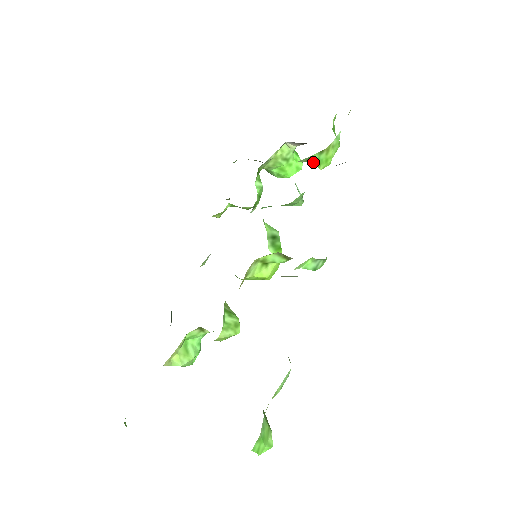
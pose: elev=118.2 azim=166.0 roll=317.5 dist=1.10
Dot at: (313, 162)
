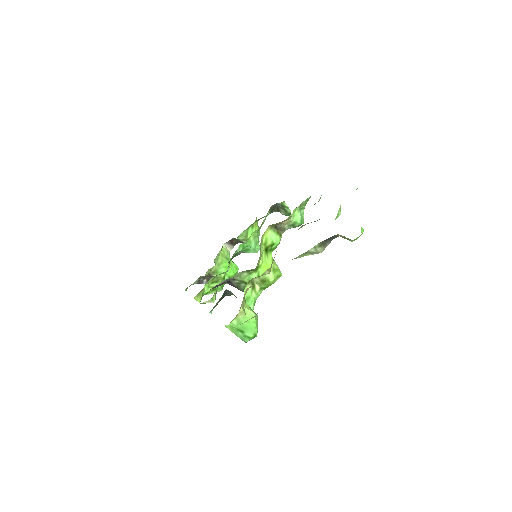
Dot at: occluded
